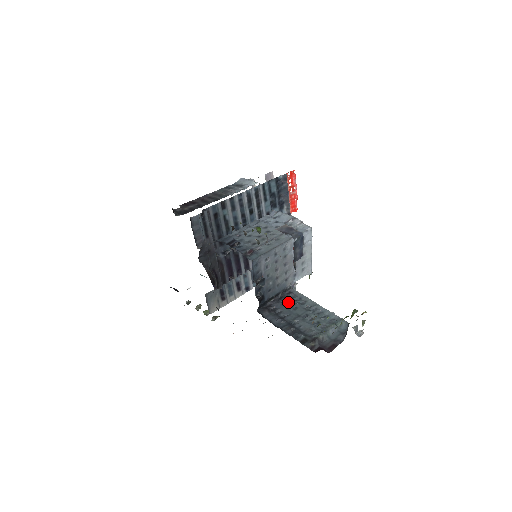
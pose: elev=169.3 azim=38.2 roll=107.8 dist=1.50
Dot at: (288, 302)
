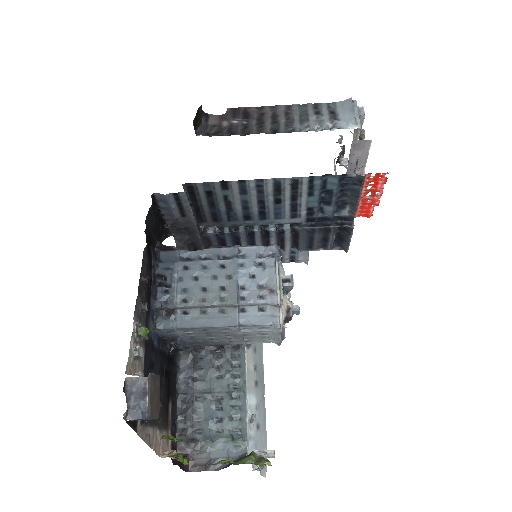
Dot at: (222, 361)
